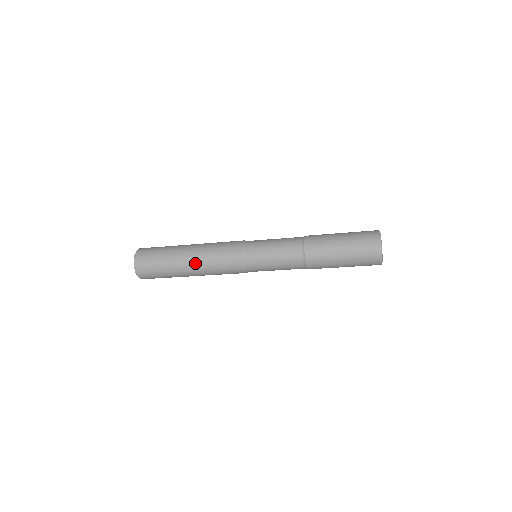
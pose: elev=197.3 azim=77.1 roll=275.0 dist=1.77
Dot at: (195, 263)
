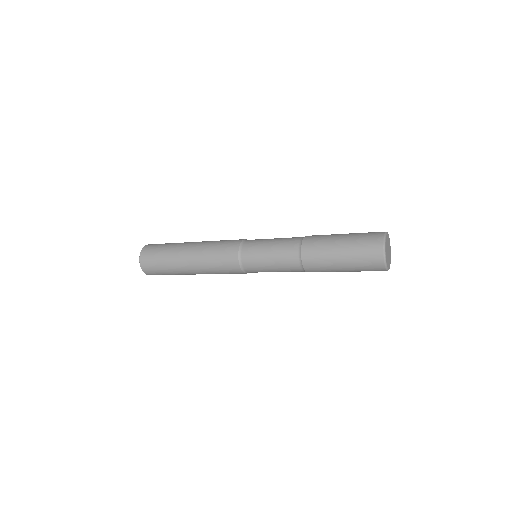
Dot at: (199, 273)
